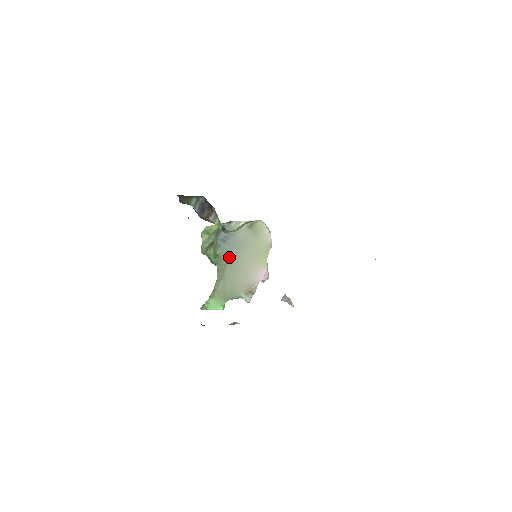
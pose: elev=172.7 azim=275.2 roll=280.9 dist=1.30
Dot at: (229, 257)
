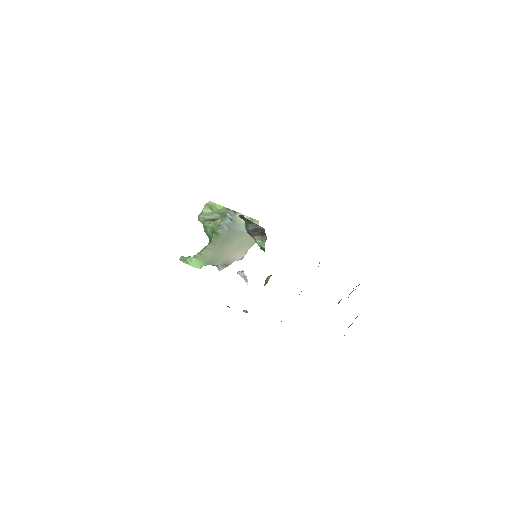
Dot at: (226, 238)
